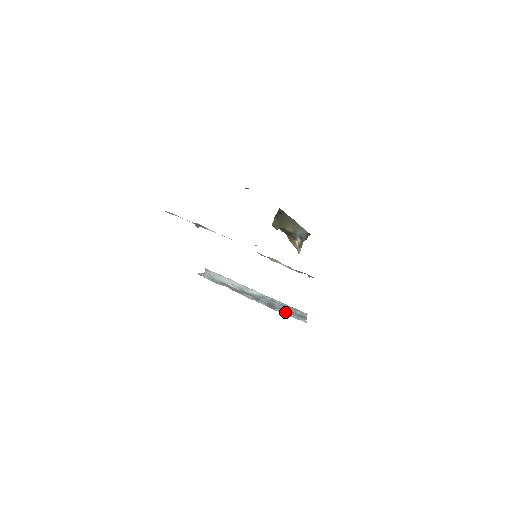
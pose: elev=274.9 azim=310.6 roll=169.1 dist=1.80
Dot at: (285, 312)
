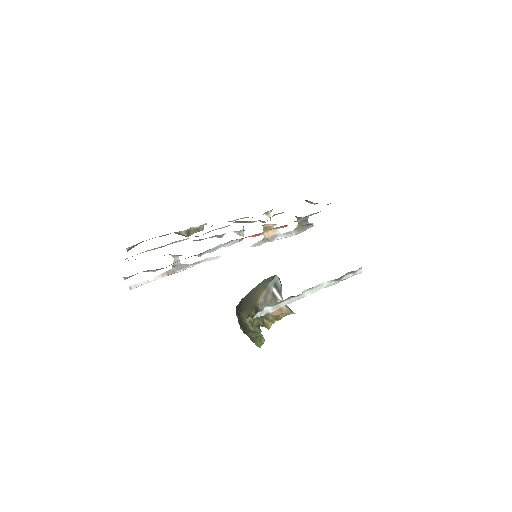
Dot at: occluded
